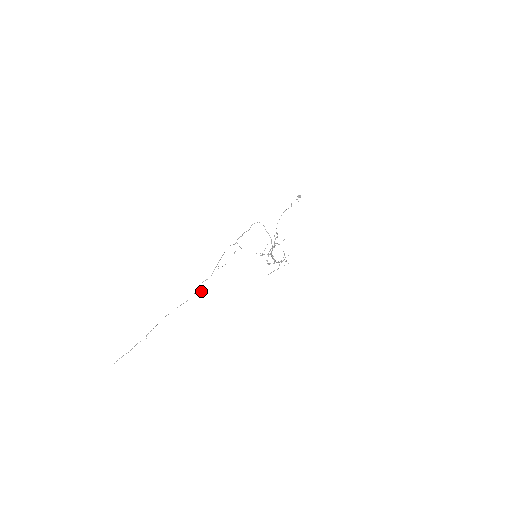
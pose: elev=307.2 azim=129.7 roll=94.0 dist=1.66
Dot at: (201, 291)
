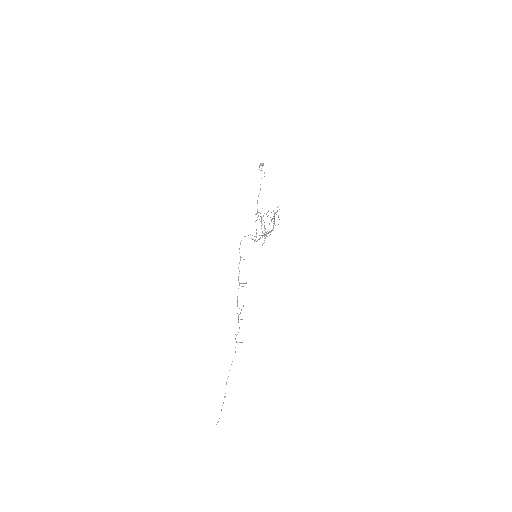
Dot at: (239, 342)
